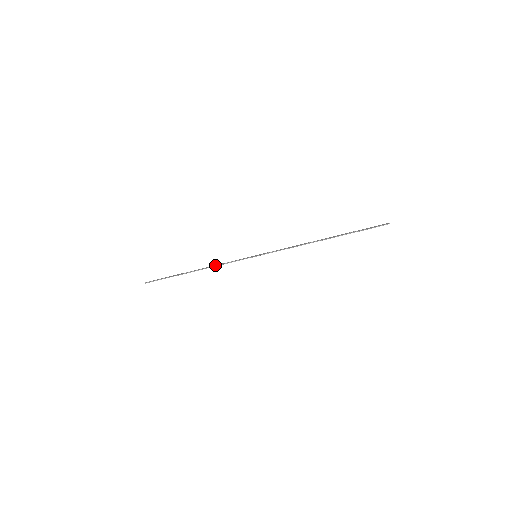
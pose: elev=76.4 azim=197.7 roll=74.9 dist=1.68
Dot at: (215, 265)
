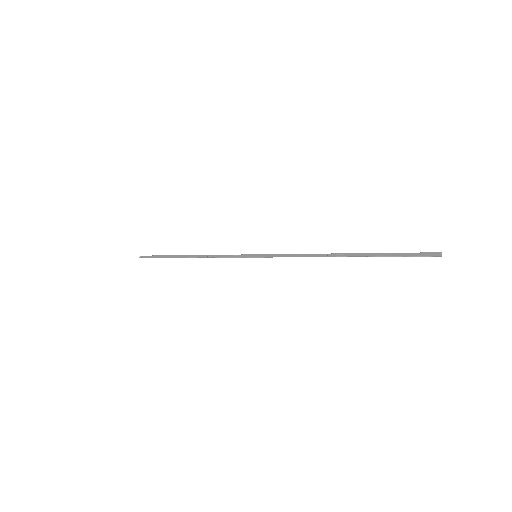
Dot at: (210, 256)
